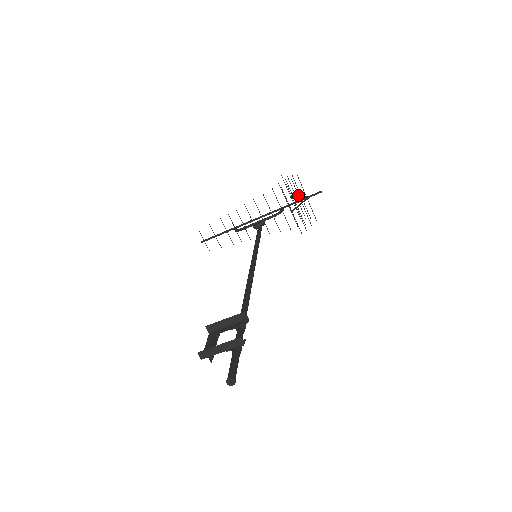
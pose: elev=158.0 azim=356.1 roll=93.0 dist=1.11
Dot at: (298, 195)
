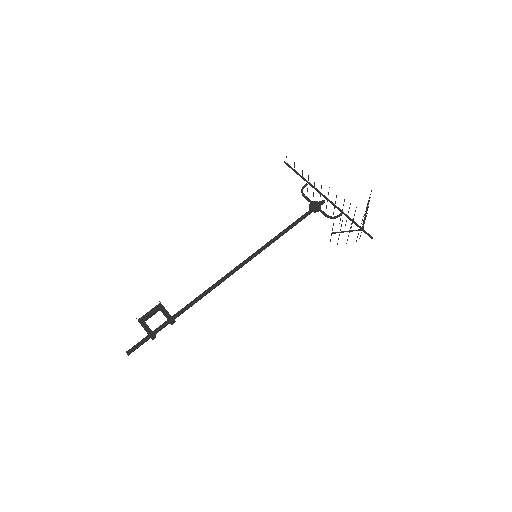
Dot at: (350, 227)
